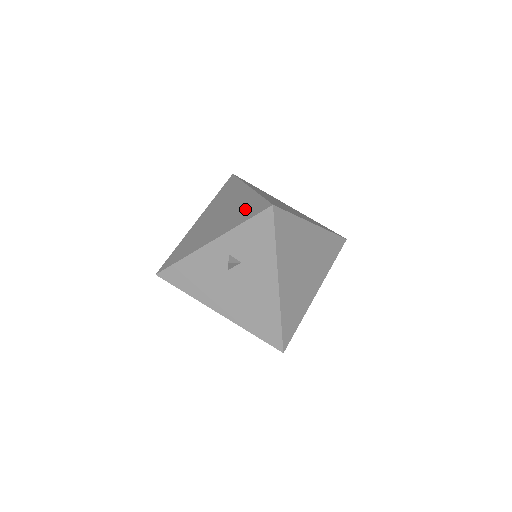
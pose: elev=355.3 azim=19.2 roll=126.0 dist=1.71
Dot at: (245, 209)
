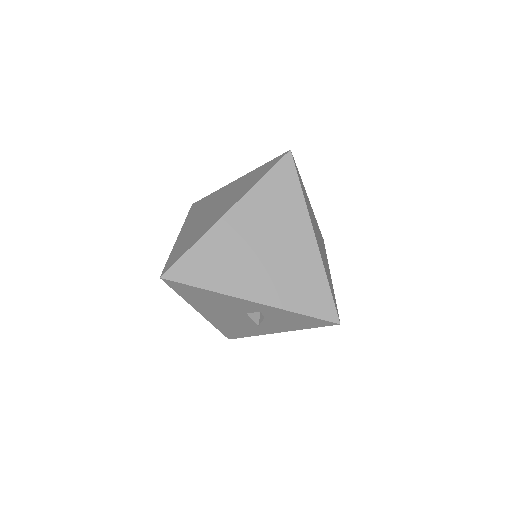
Dot at: (306, 287)
